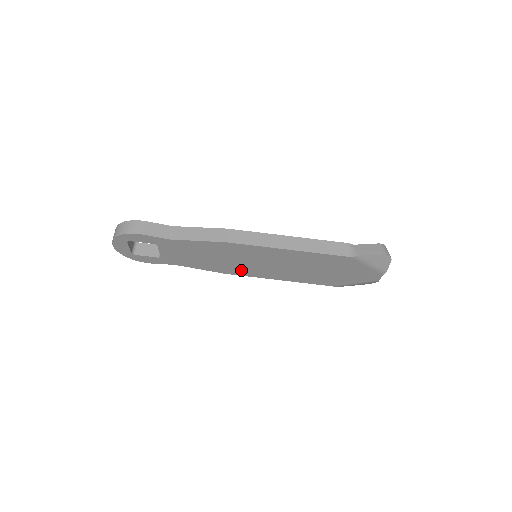
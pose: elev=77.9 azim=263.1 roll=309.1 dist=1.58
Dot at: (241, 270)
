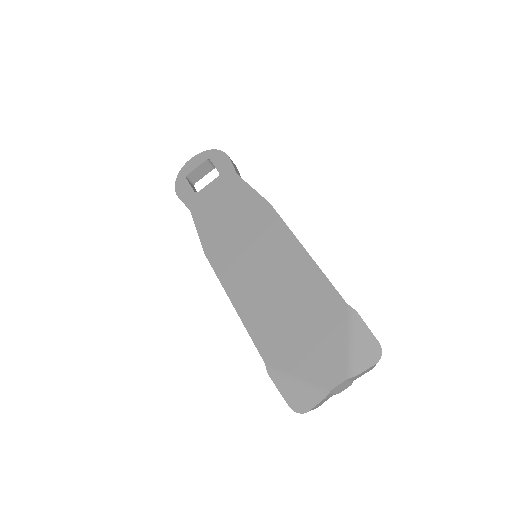
Dot at: (224, 257)
